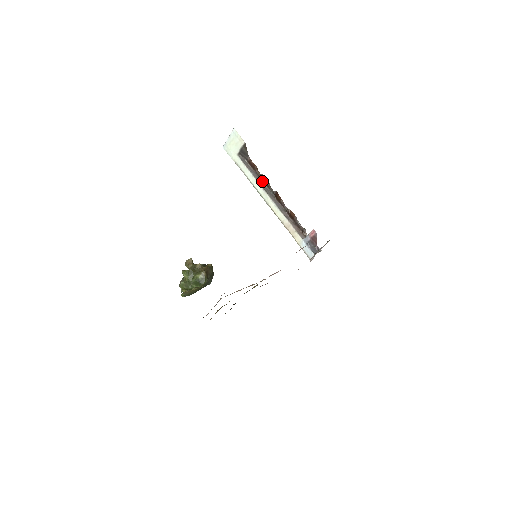
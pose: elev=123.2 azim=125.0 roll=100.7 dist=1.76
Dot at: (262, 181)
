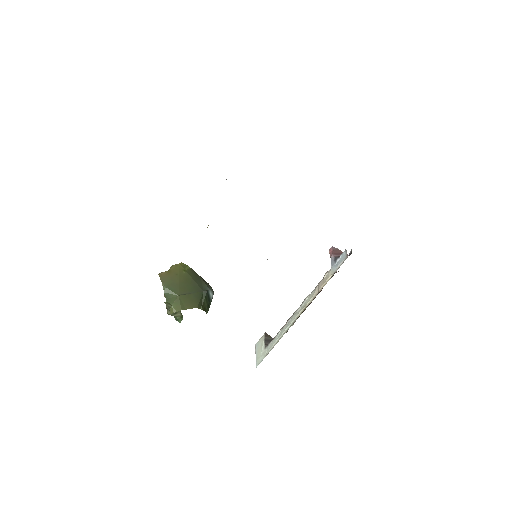
Dot at: occluded
